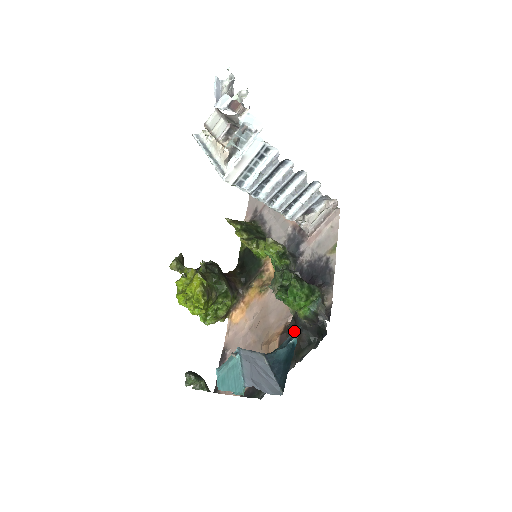
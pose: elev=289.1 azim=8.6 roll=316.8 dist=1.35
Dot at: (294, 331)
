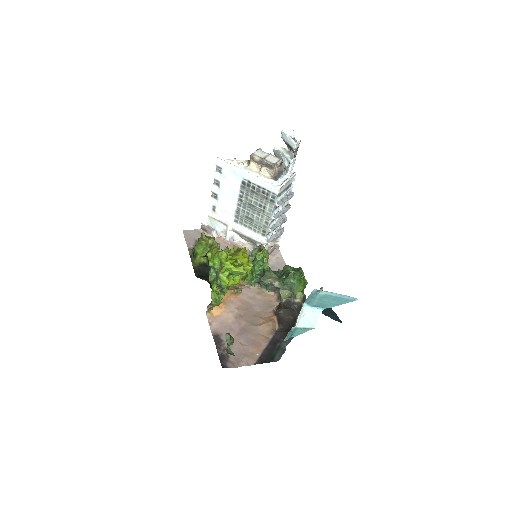
Dot at: (289, 311)
